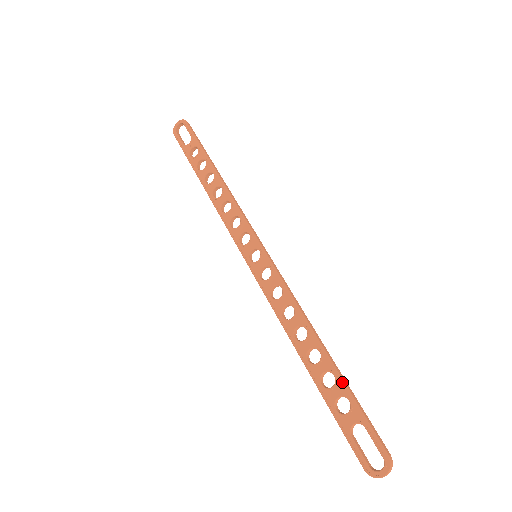
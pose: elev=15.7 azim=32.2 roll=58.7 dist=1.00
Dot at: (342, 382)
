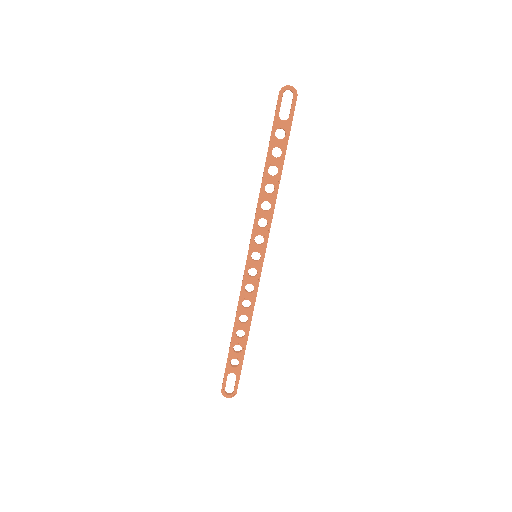
Dot at: (243, 355)
